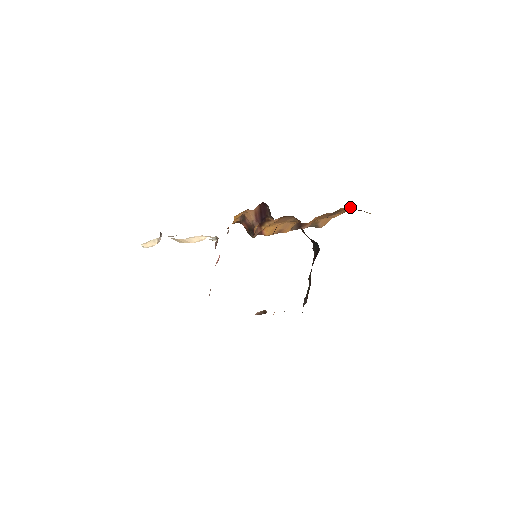
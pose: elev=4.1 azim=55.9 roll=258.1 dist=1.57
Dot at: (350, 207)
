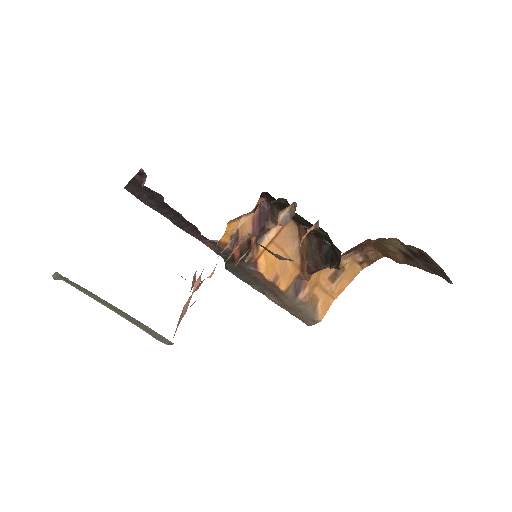
Dot at: (353, 266)
